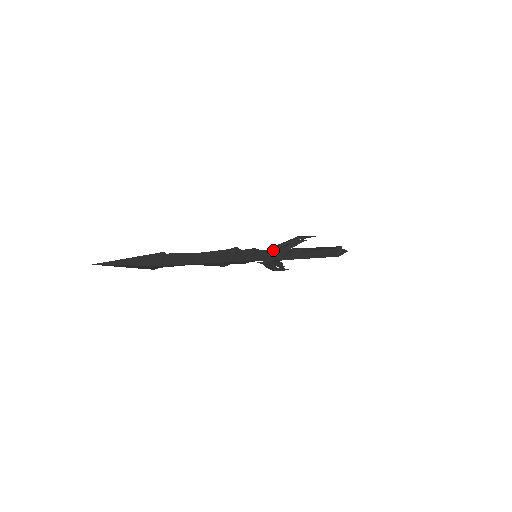
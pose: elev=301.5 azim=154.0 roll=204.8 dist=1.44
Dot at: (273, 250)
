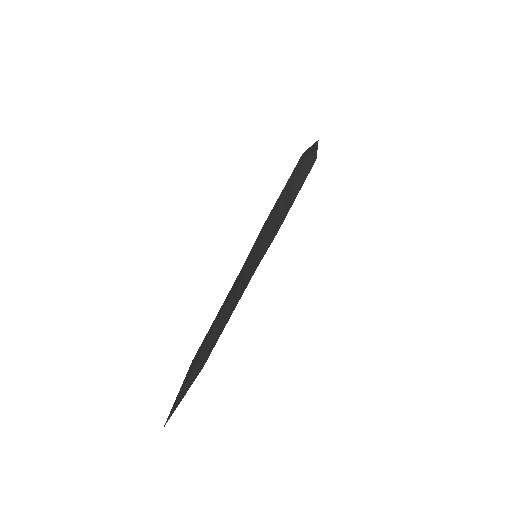
Dot at: (265, 237)
